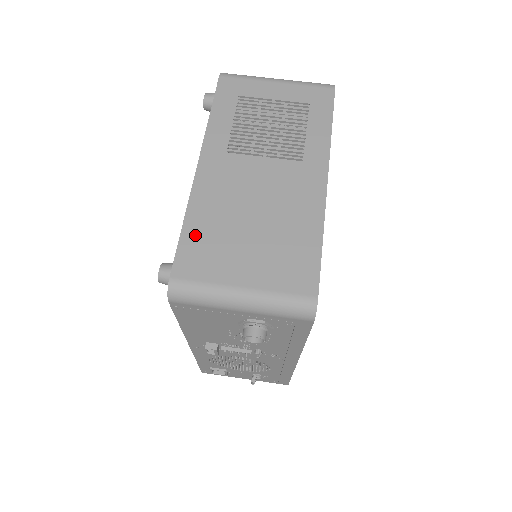
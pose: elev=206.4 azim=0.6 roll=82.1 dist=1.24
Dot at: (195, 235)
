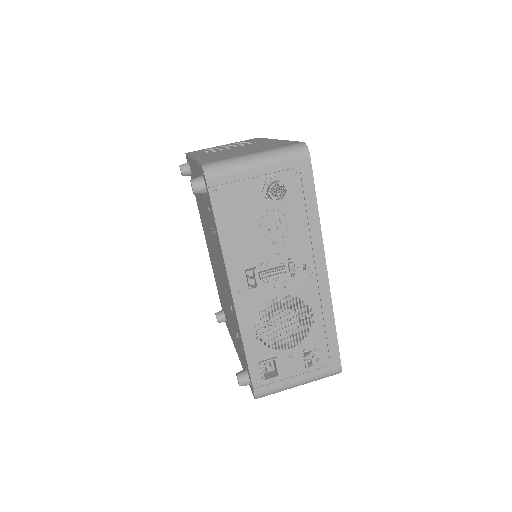
Dot at: (208, 159)
